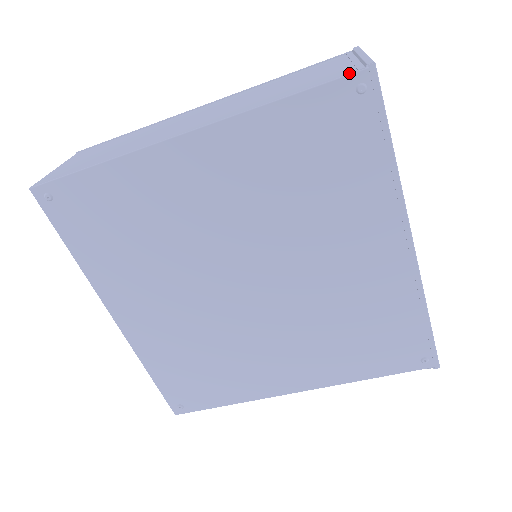
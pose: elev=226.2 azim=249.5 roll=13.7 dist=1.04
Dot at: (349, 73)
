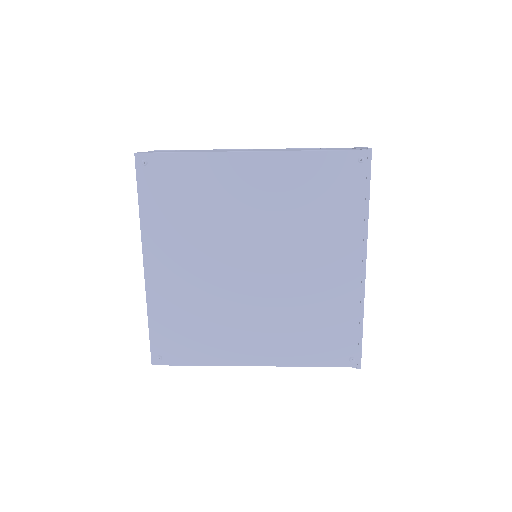
Dot at: occluded
